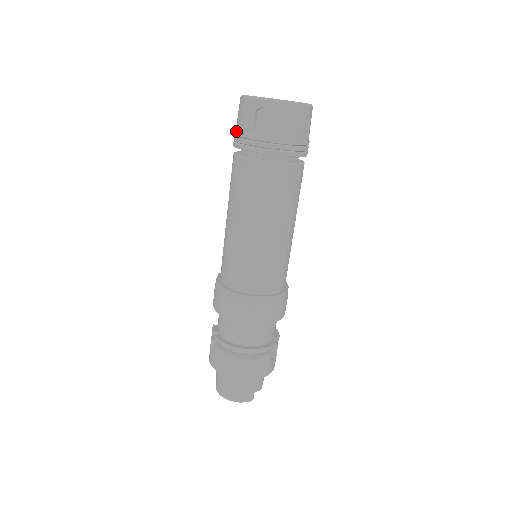
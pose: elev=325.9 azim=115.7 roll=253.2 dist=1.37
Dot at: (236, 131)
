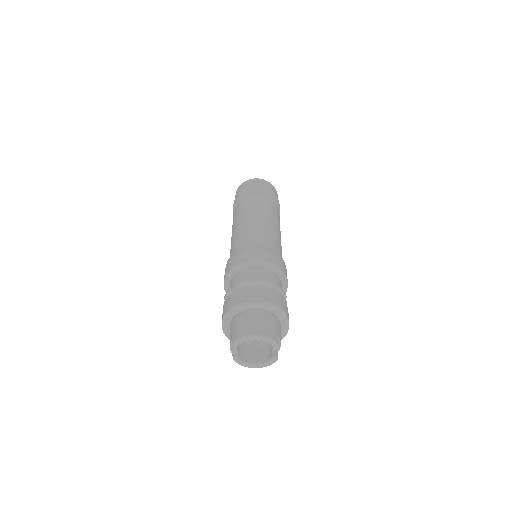
Dot at: (239, 193)
